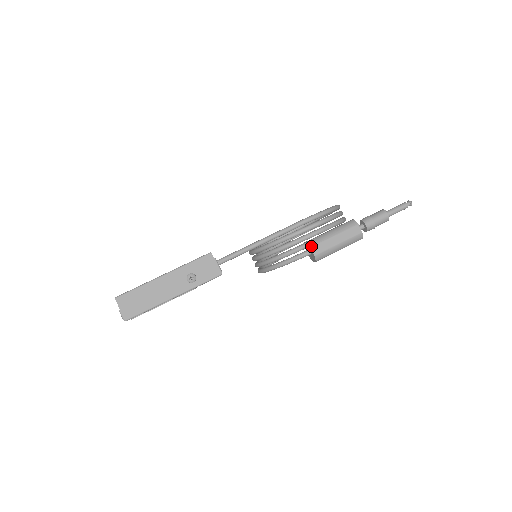
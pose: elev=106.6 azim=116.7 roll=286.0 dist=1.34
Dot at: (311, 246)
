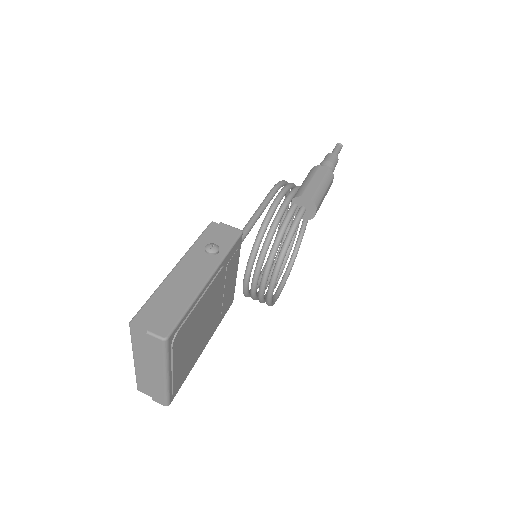
Dot at: (300, 195)
